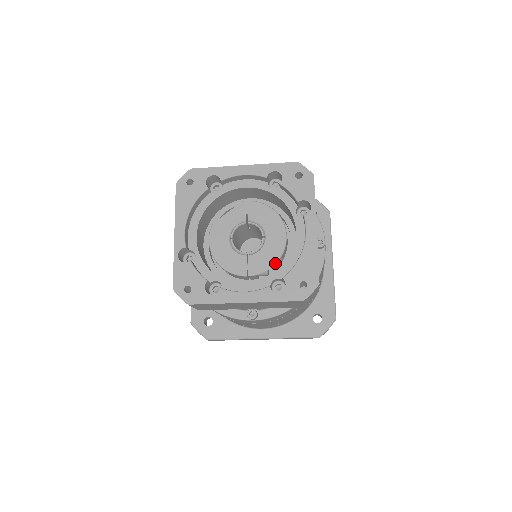
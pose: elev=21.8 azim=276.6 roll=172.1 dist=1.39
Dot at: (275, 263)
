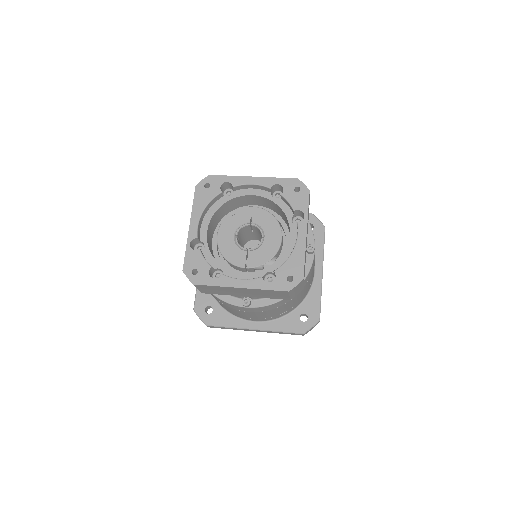
Dot at: occluded
